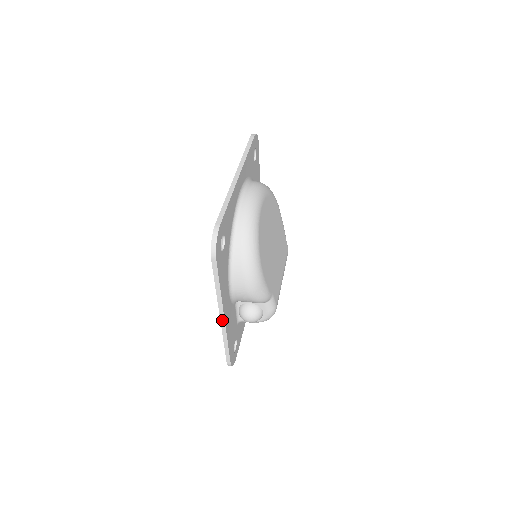
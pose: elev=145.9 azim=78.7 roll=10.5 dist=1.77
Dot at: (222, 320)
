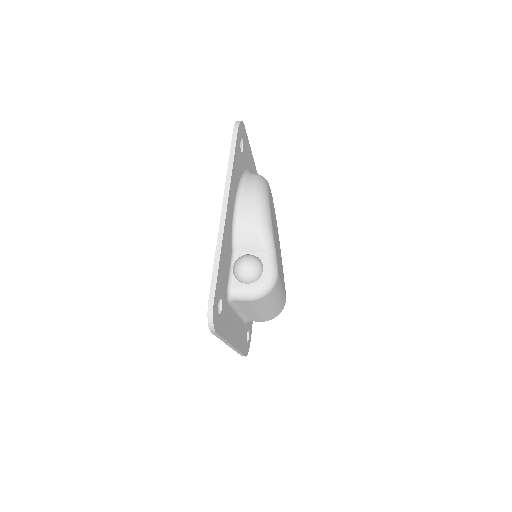
Dot at: (223, 213)
